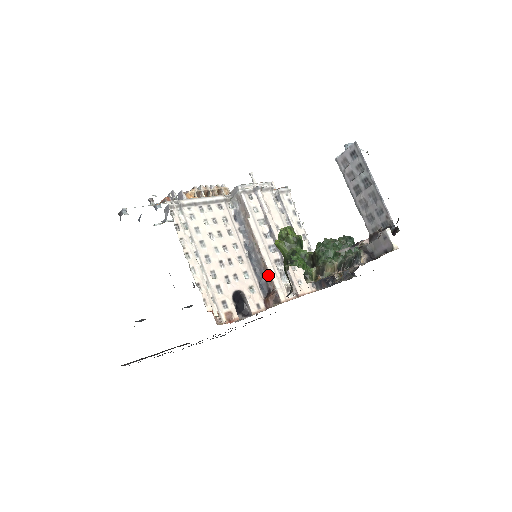
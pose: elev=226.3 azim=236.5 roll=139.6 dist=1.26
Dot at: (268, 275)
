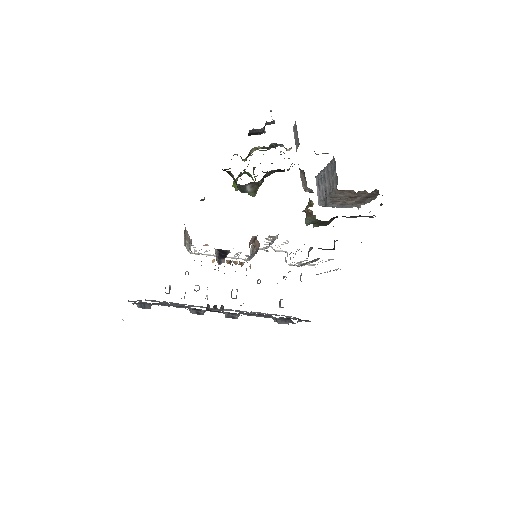
Dot at: (256, 244)
